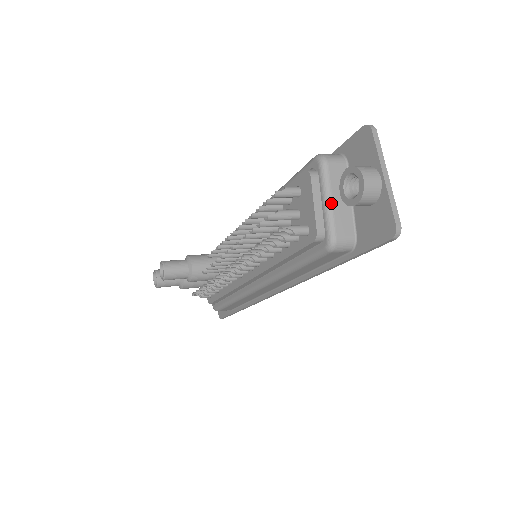
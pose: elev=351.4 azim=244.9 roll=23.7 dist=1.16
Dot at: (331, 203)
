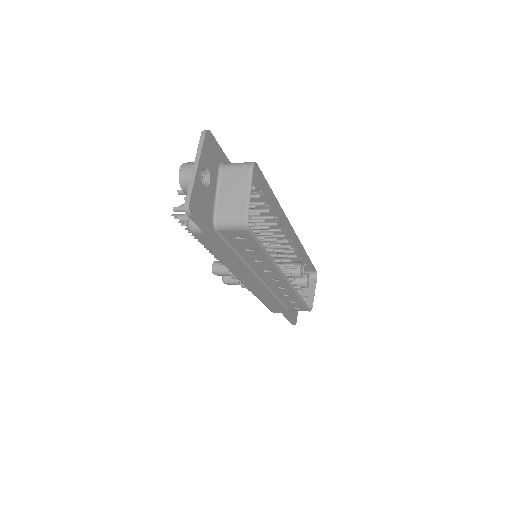
Dot at: occluded
